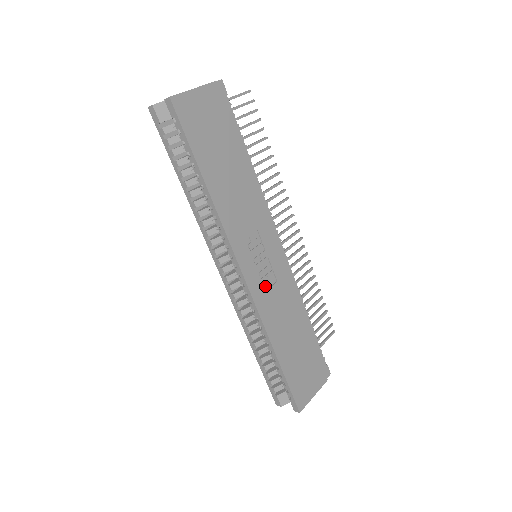
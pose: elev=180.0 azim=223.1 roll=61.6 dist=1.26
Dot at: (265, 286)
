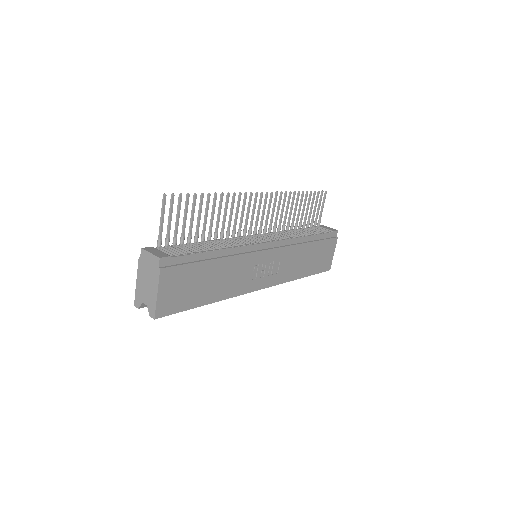
Dot at: (276, 271)
